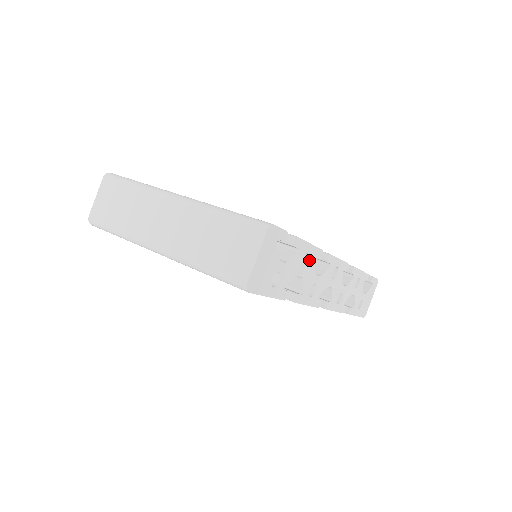
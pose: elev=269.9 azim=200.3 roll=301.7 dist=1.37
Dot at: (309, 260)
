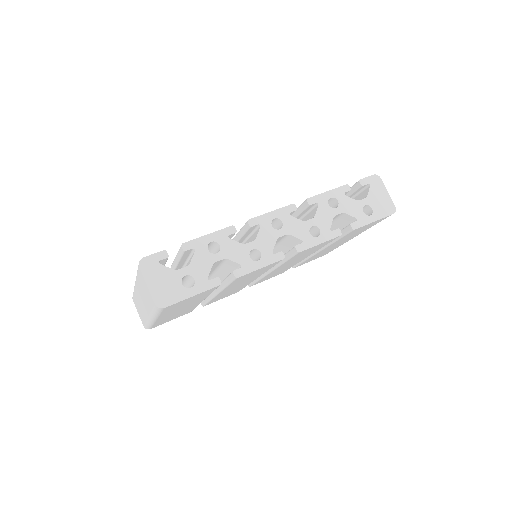
Dot at: (220, 243)
